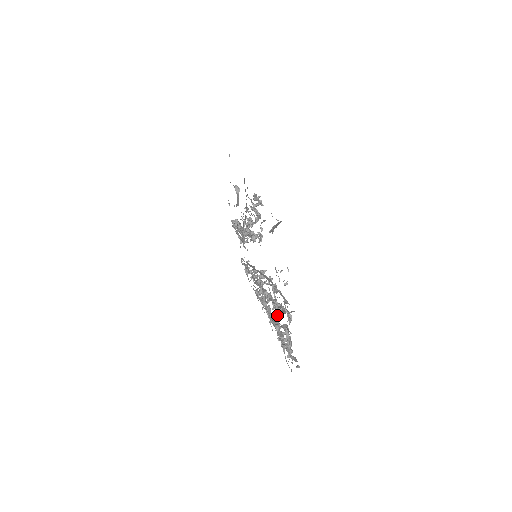
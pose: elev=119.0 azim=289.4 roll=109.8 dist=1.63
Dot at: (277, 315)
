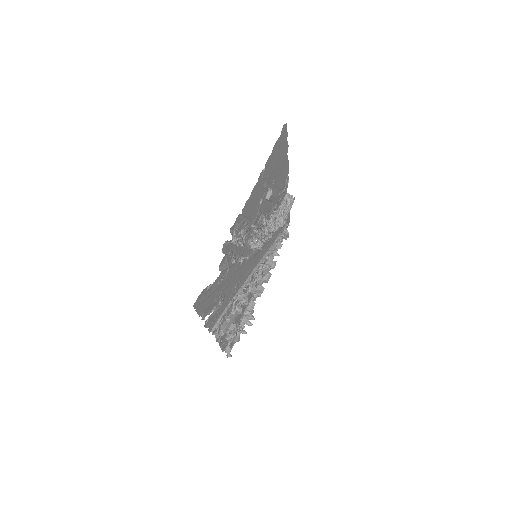
Dot at: occluded
